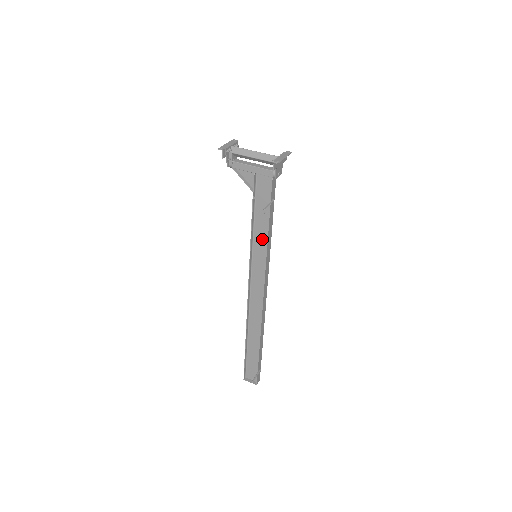
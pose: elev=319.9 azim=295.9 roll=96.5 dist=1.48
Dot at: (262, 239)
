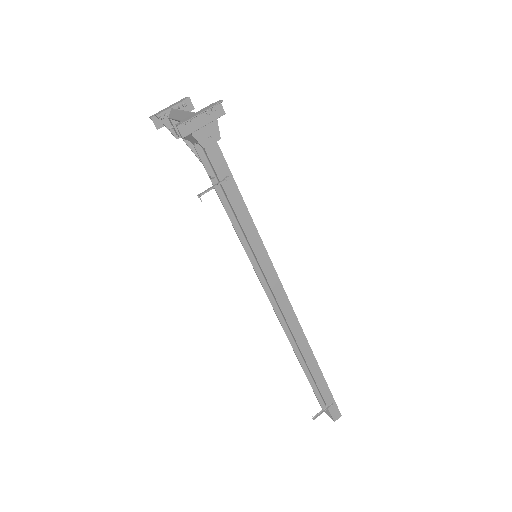
Dot at: occluded
